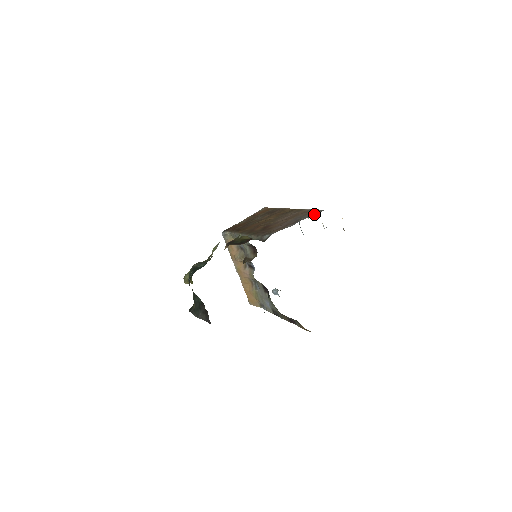
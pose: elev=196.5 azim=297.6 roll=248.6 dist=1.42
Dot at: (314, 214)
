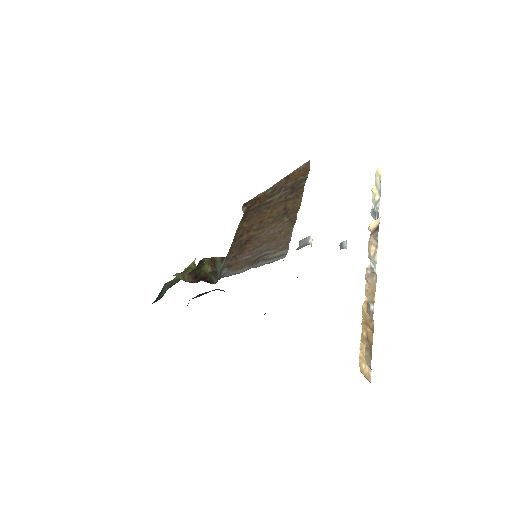
Dot at: (273, 259)
